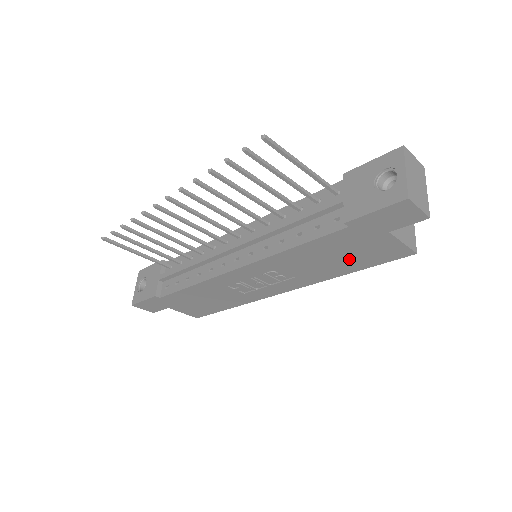
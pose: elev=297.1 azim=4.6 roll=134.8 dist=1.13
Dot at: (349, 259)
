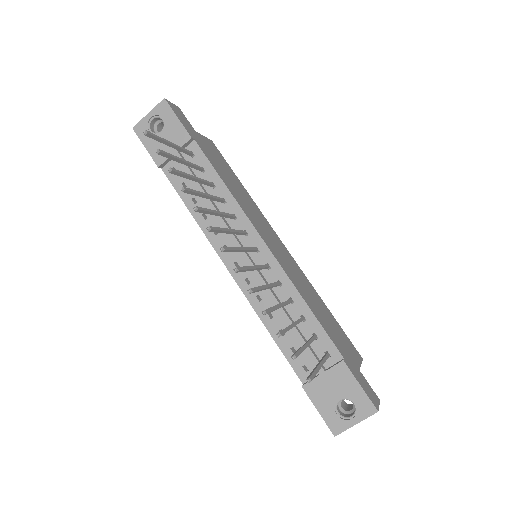
Dot at: occluded
